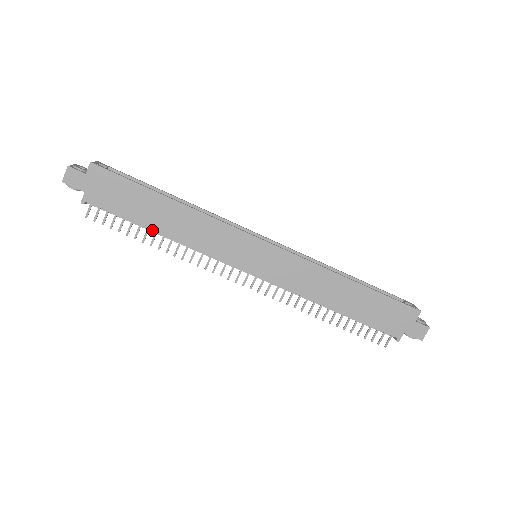
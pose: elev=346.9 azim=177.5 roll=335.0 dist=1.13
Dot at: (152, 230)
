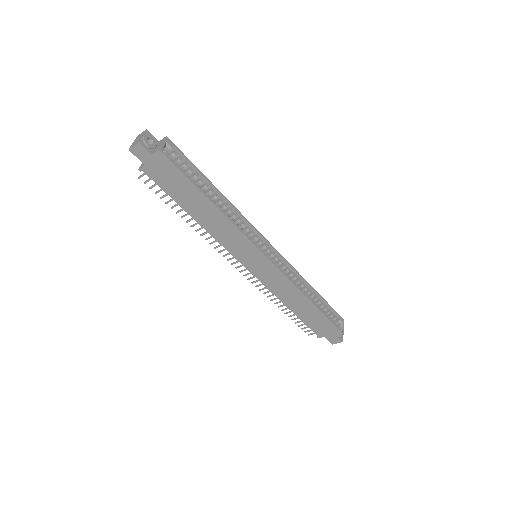
Dot at: (187, 212)
